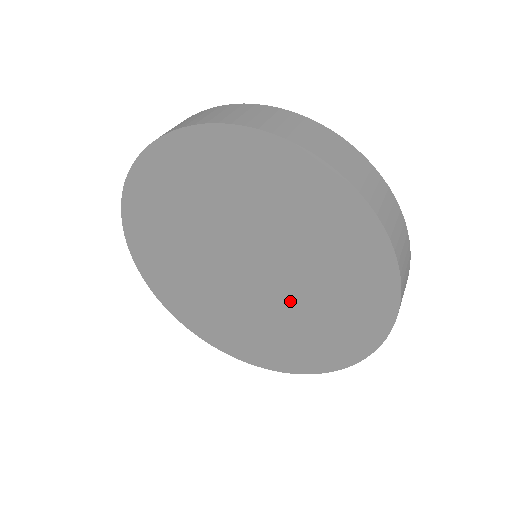
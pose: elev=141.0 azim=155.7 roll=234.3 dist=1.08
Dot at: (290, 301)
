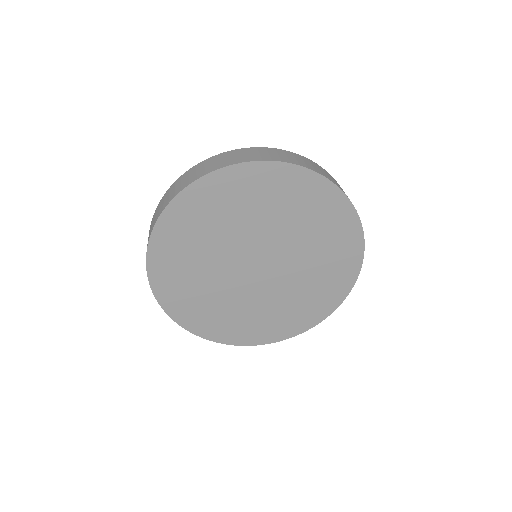
Dot at: (293, 275)
